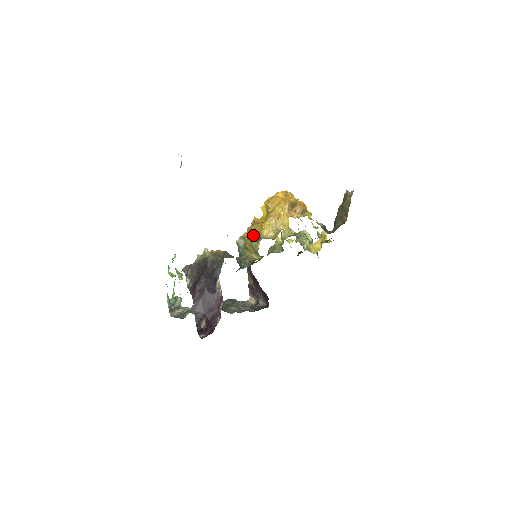
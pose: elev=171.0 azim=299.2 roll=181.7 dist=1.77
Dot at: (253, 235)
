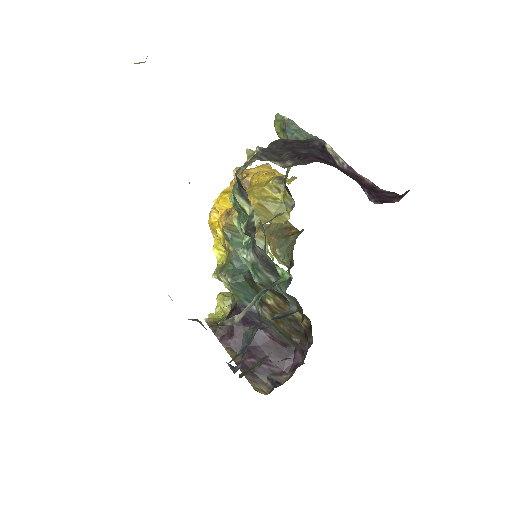
Dot at: (260, 190)
